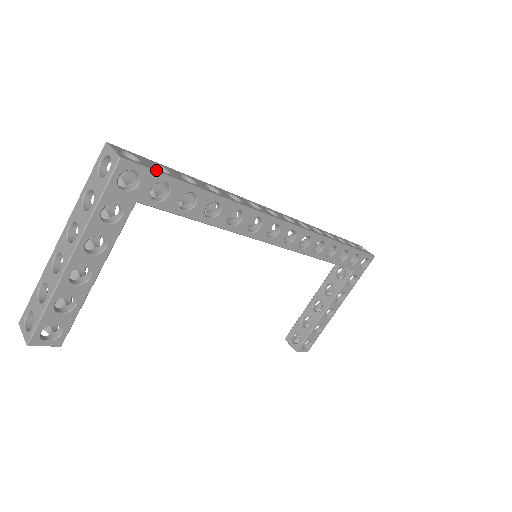
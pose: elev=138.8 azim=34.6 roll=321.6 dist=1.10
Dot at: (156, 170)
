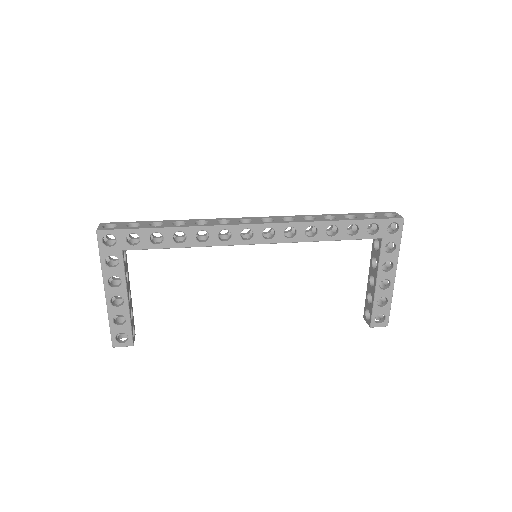
Dot at: (123, 229)
